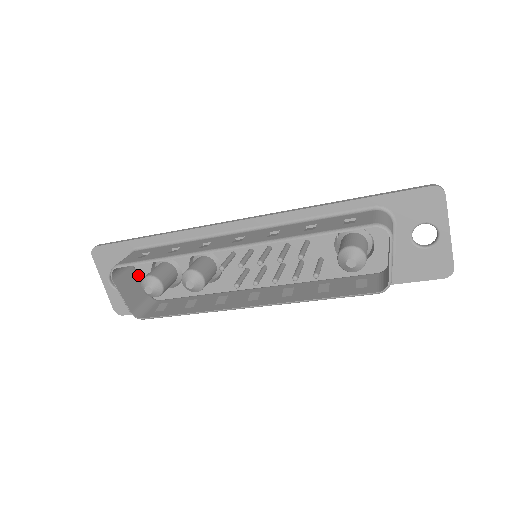
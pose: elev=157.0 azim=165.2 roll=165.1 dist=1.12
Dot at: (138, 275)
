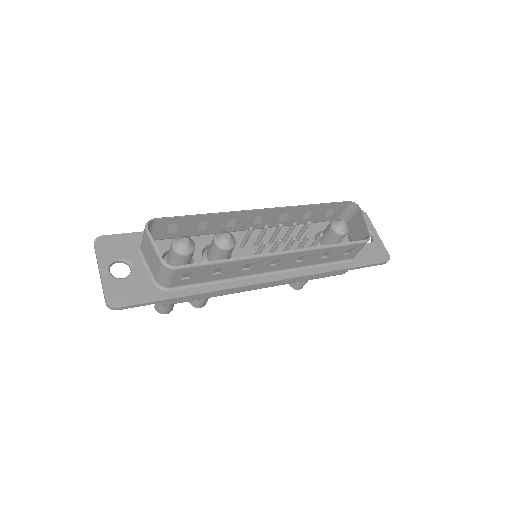
Dot at: (148, 261)
